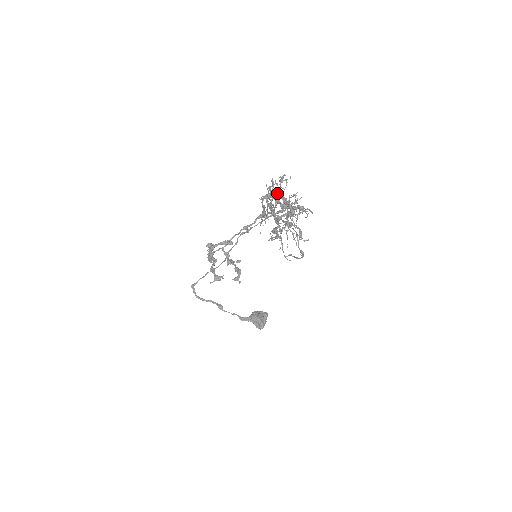
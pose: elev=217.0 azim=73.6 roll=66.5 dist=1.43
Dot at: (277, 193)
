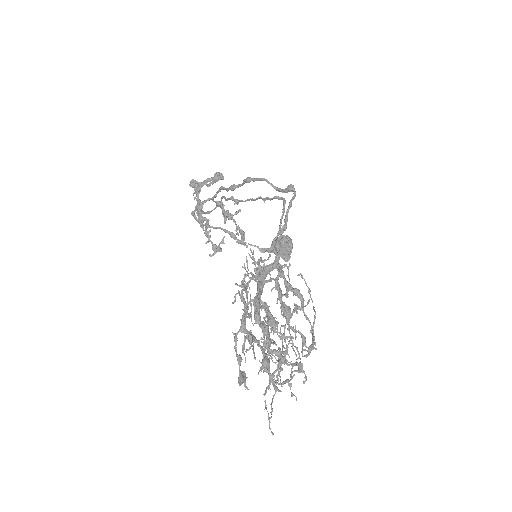
Dot at: (254, 323)
